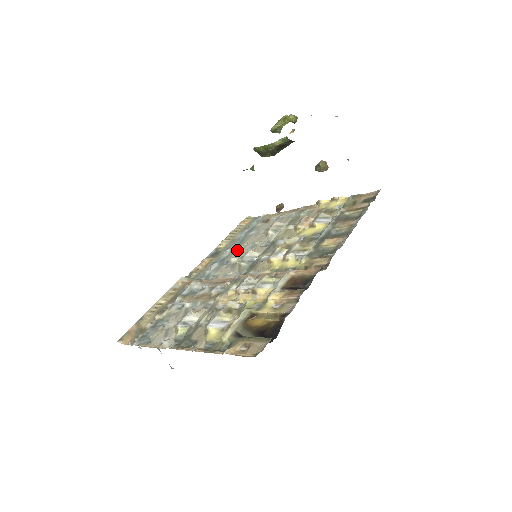
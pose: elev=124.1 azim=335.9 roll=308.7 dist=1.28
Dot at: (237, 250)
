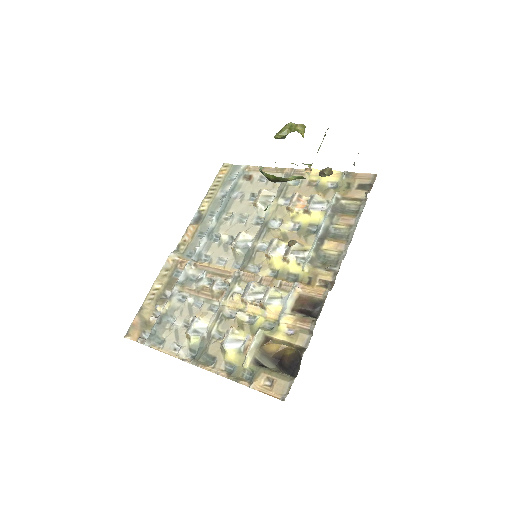
Dot at: (224, 220)
